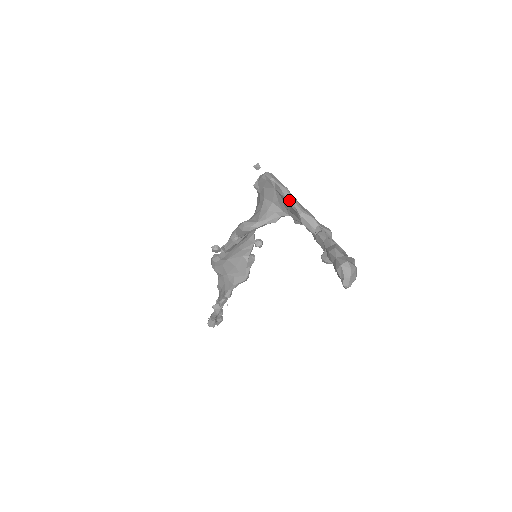
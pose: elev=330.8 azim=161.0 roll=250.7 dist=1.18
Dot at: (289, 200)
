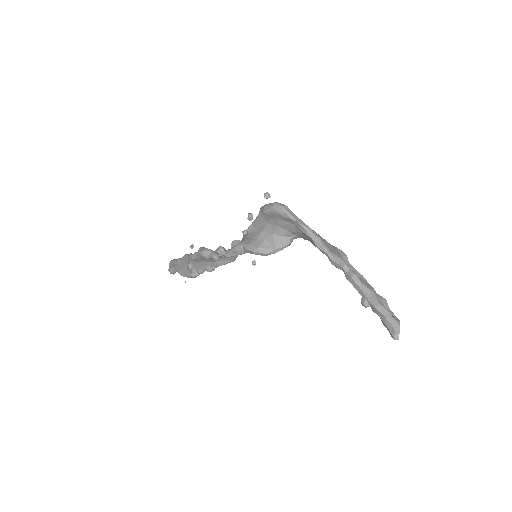
Dot at: (318, 244)
